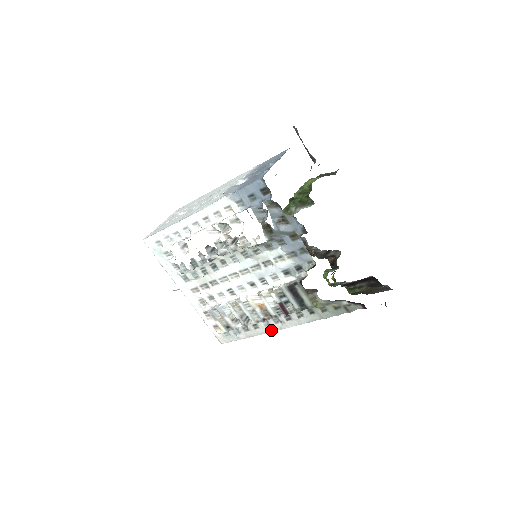
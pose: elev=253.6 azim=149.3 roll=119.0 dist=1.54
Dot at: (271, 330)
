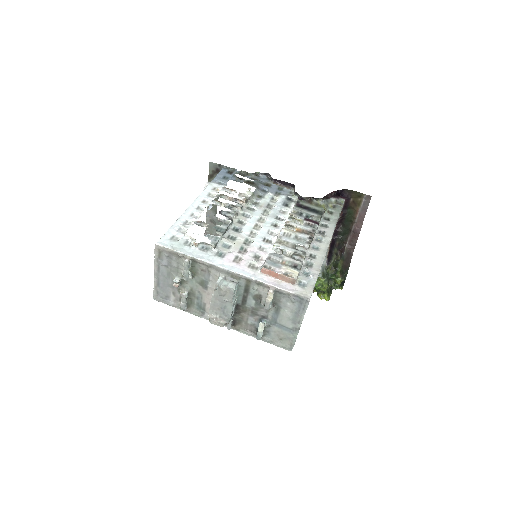
Dot at: (324, 250)
